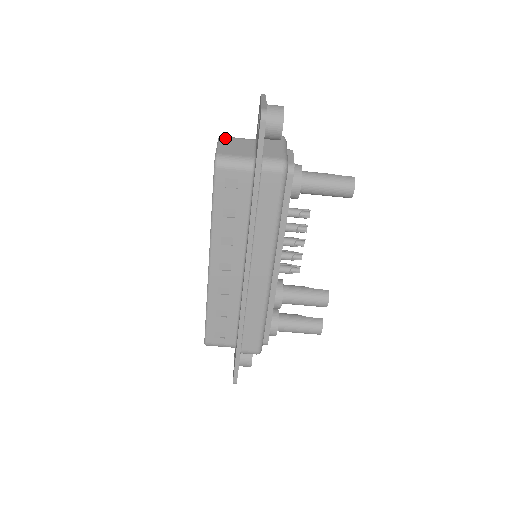
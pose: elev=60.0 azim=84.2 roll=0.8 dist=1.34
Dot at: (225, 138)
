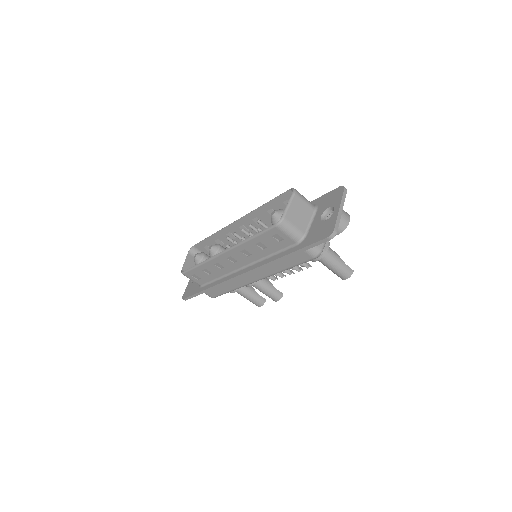
Dot at: (297, 197)
